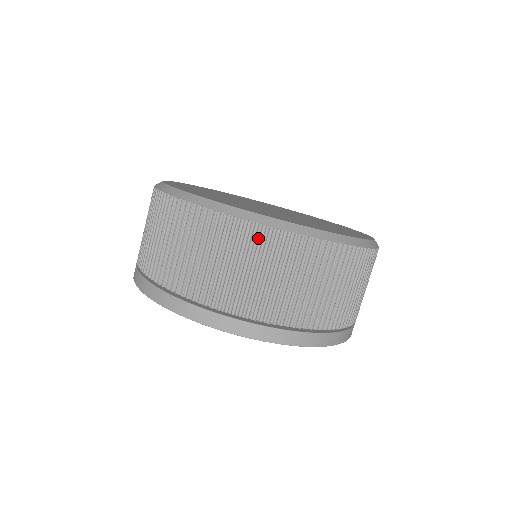
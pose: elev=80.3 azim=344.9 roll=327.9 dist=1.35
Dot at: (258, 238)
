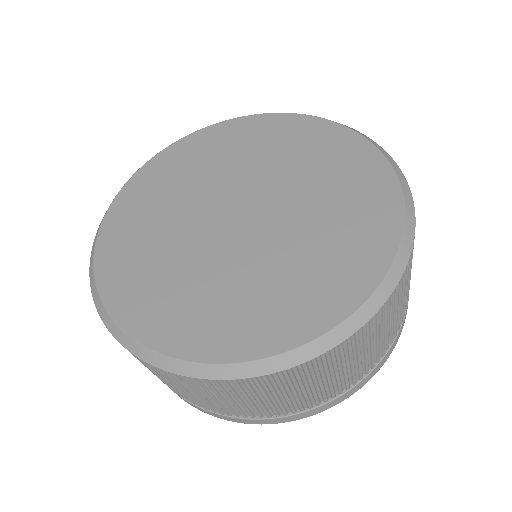
Dot at: (361, 334)
